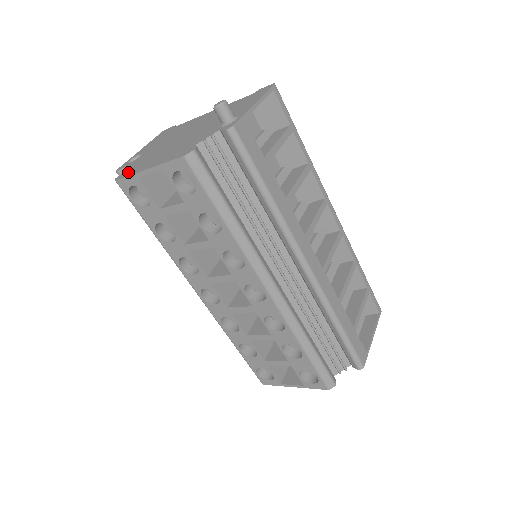
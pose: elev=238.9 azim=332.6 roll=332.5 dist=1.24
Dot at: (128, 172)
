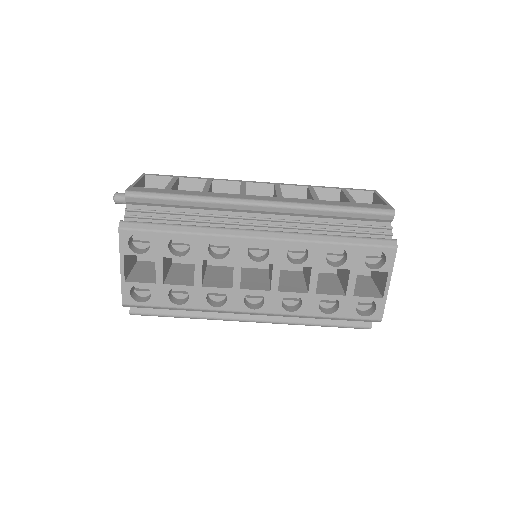
Dot at: occluded
